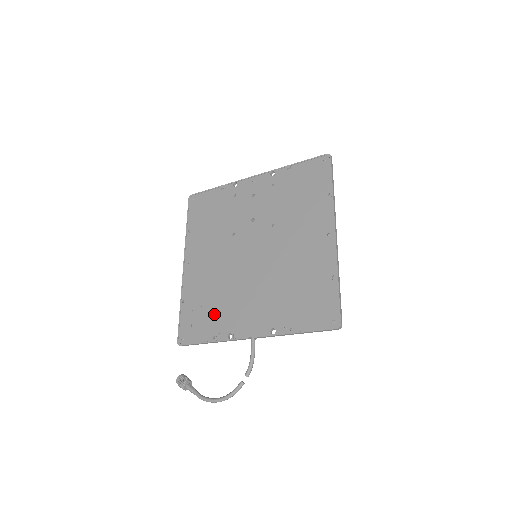
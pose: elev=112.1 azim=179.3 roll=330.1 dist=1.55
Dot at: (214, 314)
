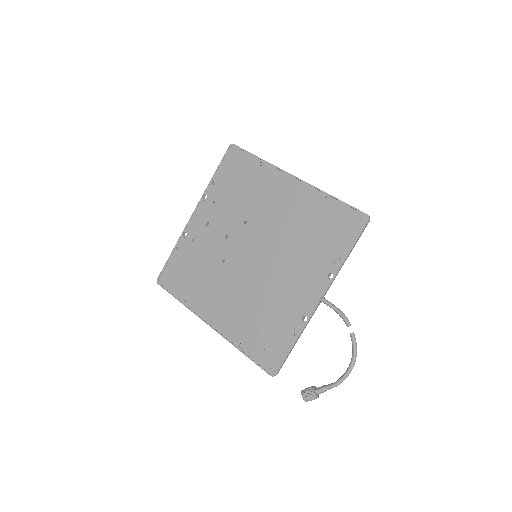
Dot at: (274, 322)
